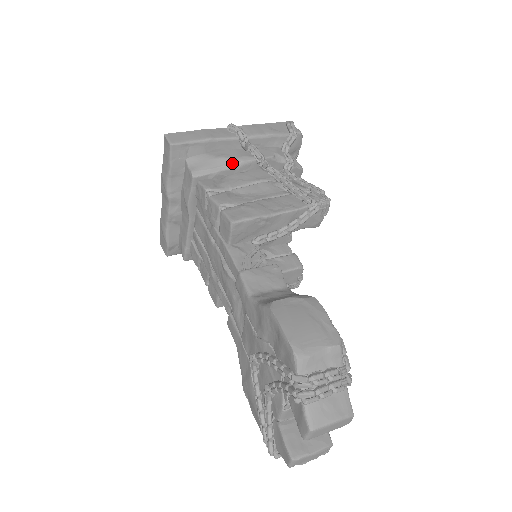
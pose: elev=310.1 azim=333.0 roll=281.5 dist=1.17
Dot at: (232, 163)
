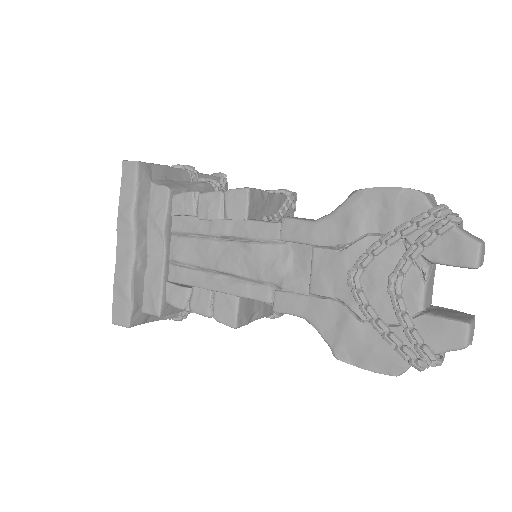
Dot at: (195, 184)
